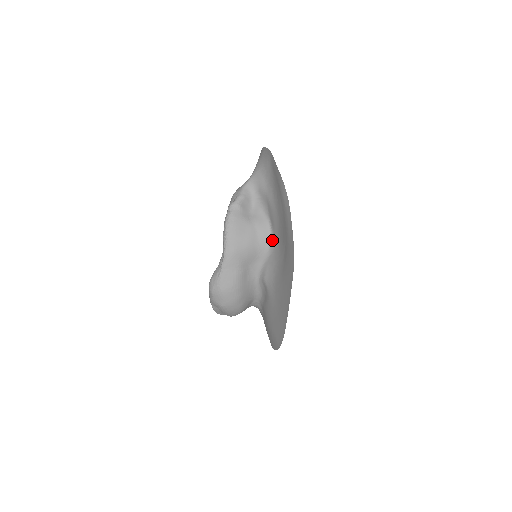
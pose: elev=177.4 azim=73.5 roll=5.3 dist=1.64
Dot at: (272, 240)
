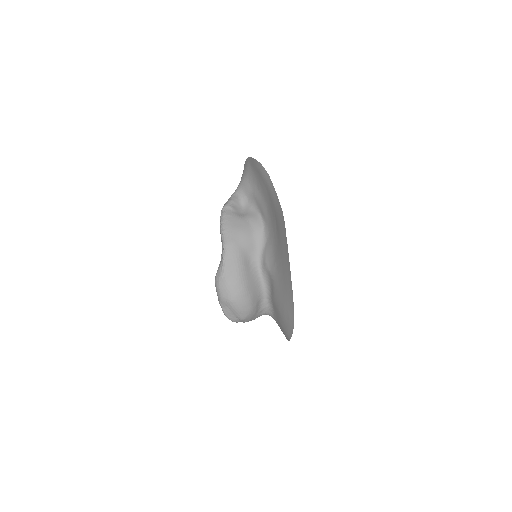
Dot at: (265, 227)
